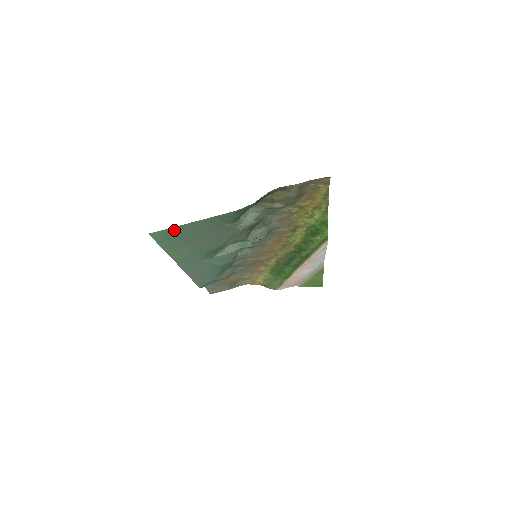
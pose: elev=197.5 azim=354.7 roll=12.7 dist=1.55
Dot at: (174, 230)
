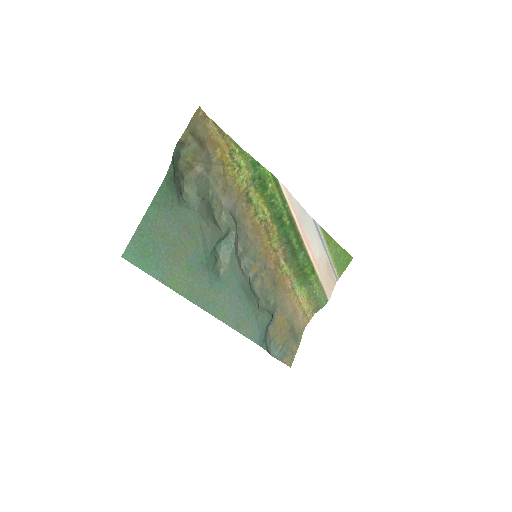
Dot at: (139, 239)
